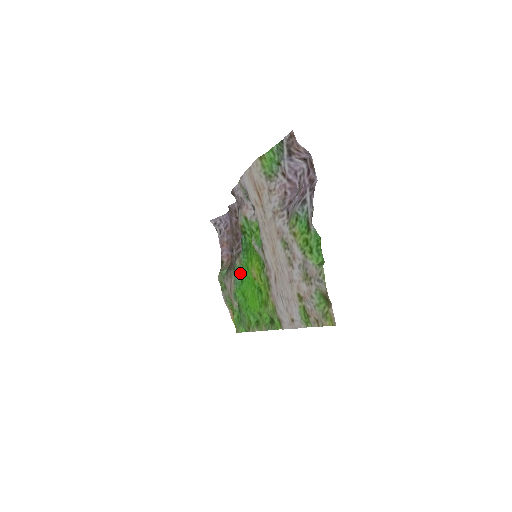
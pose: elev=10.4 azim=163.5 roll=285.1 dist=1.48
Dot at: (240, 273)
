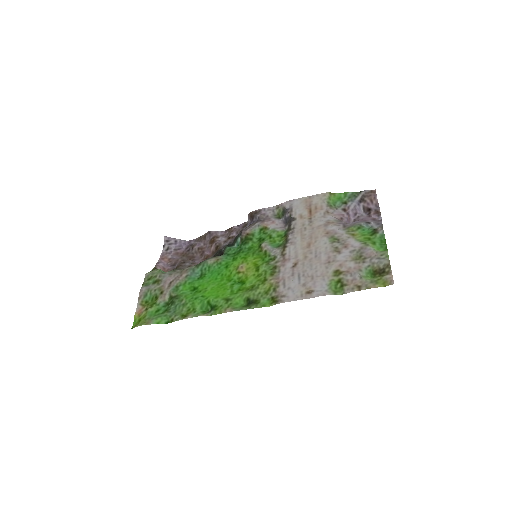
Dot at: (203, 271)
